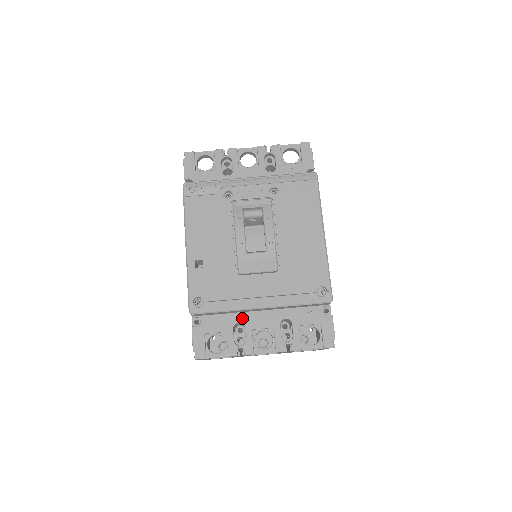
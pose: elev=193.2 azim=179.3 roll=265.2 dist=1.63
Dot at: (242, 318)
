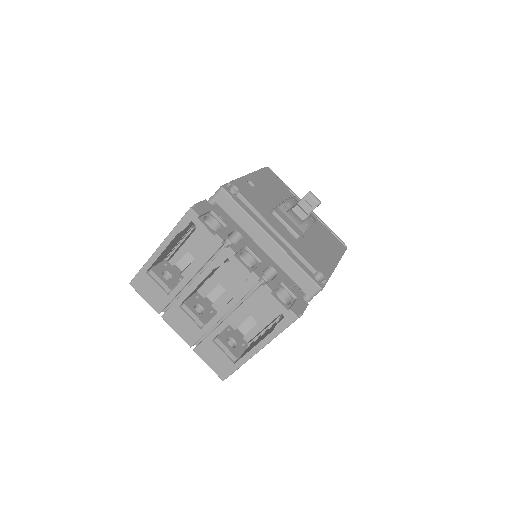
Dot at: (245, 235)
